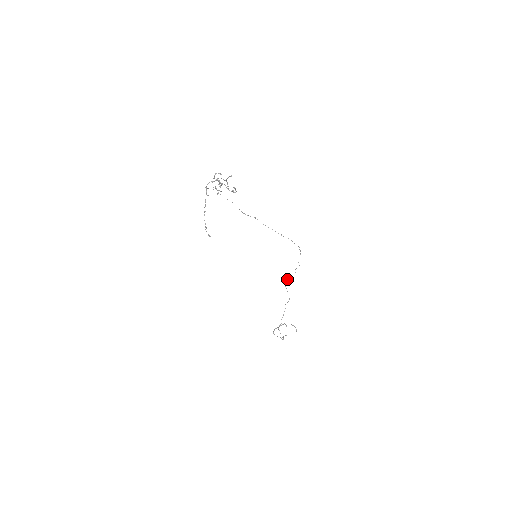
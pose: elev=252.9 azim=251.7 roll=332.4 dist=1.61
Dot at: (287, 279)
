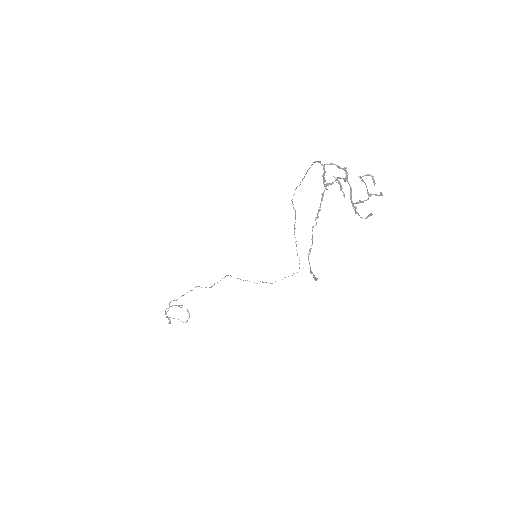
Dot at: occluded
